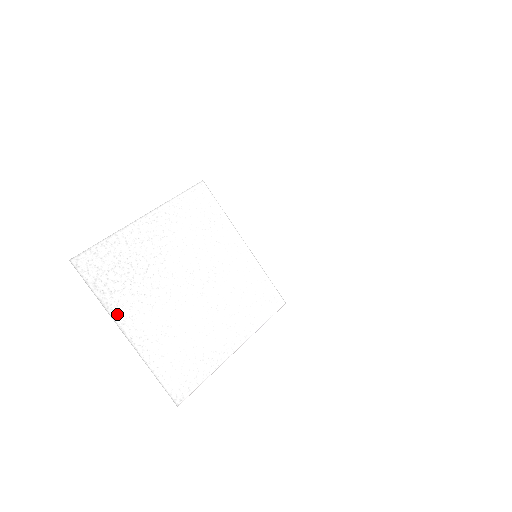
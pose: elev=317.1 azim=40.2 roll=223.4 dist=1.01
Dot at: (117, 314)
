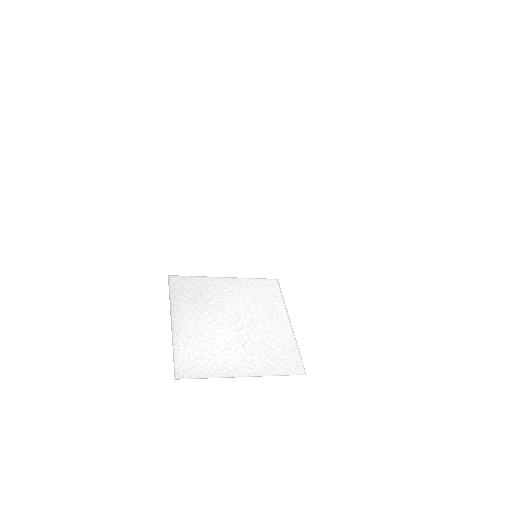
Dot at: (175, 310)
